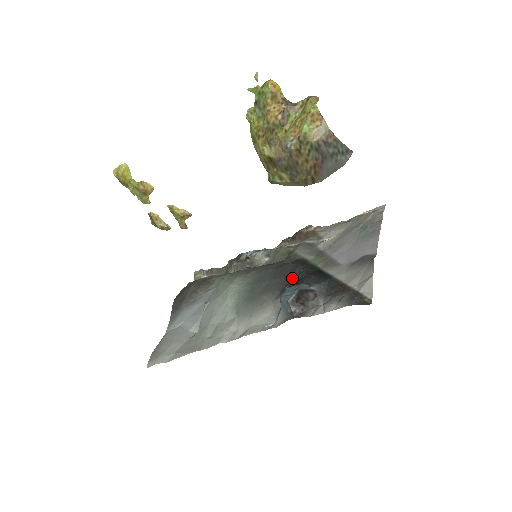
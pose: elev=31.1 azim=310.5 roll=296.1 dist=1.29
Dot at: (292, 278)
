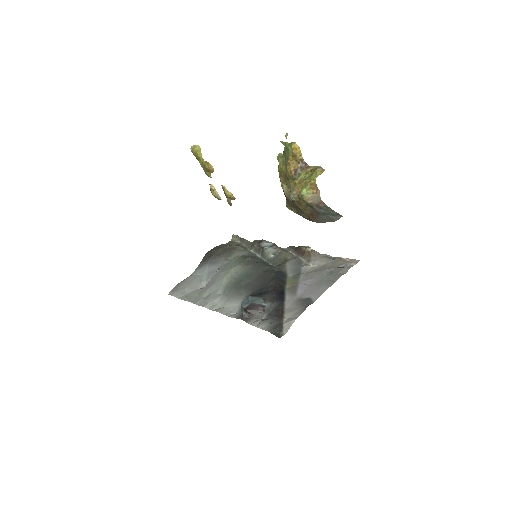
Dot at: (264, 287)
